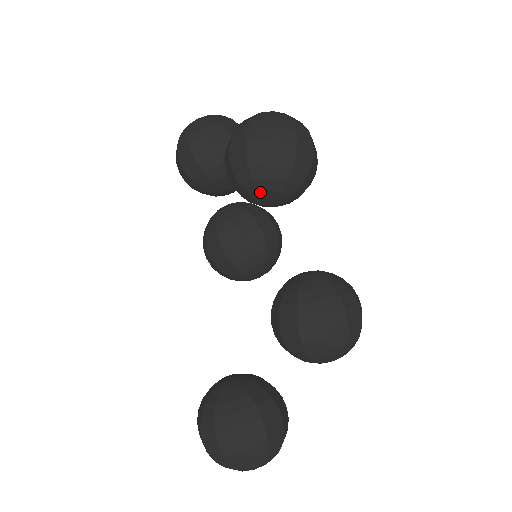
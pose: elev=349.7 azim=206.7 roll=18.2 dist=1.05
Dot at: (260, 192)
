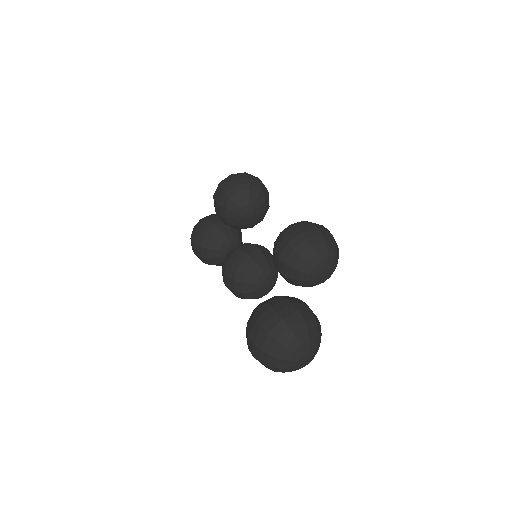
Dot at: (237, 203)
